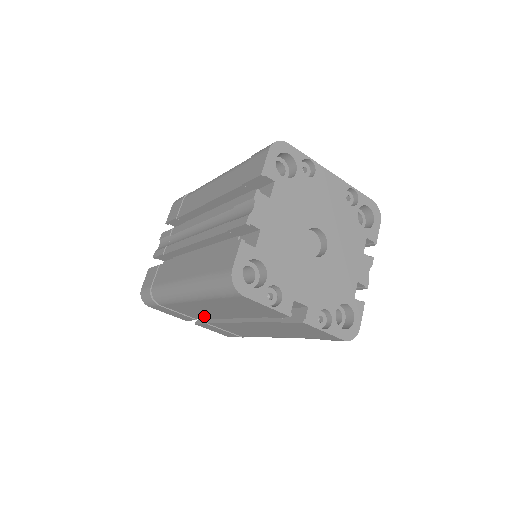
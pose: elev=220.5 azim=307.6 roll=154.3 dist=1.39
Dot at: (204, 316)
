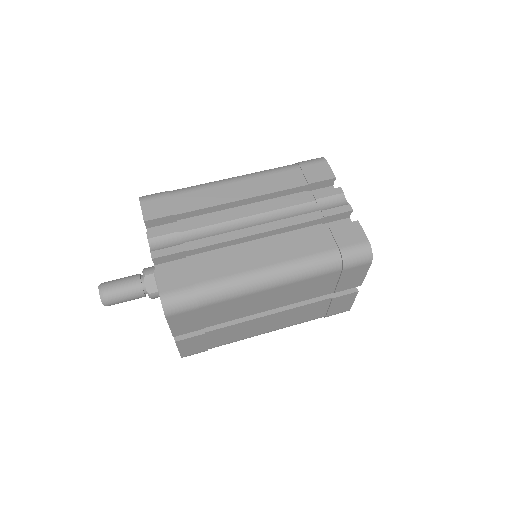
Dot at: (234, 316)
